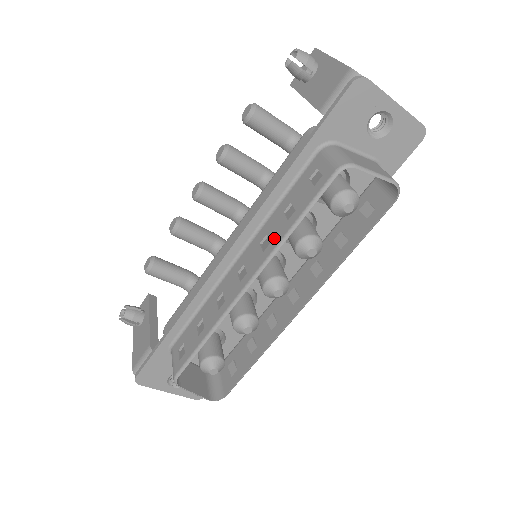
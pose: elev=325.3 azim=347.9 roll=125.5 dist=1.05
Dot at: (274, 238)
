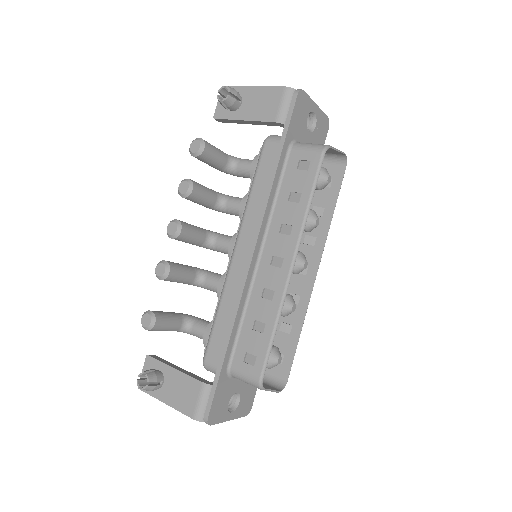
Dot at: (294, 221)
